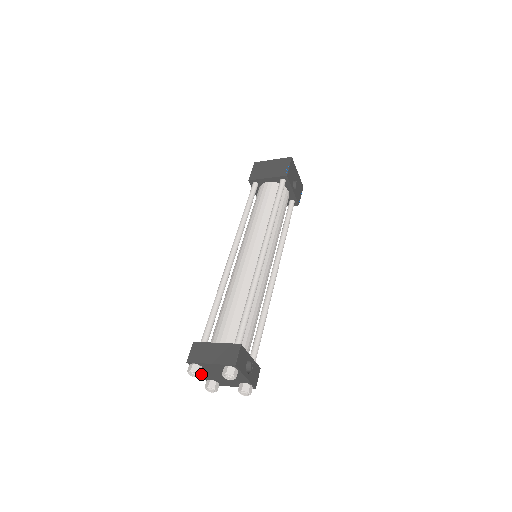
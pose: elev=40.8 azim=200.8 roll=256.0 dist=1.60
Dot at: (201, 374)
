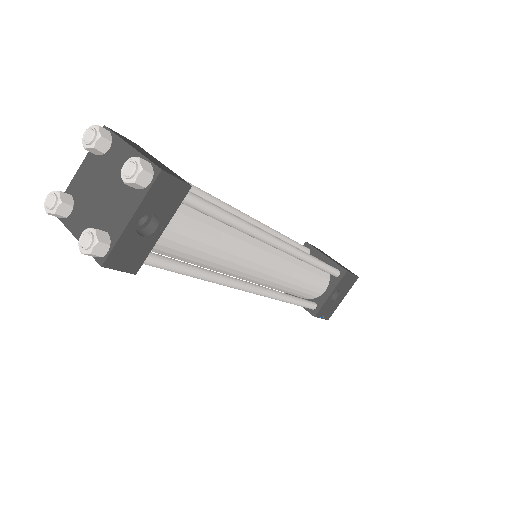
Dot at: (80, 173)
